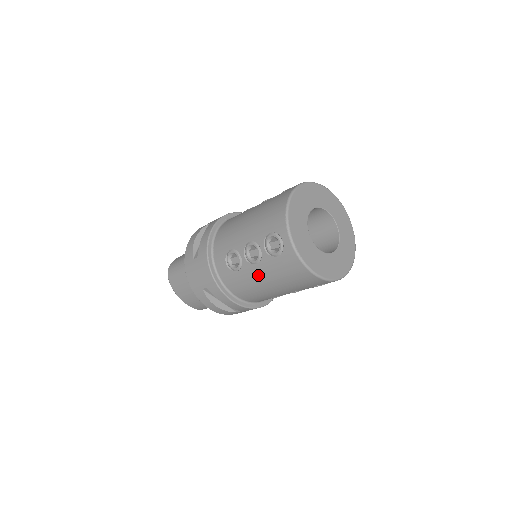
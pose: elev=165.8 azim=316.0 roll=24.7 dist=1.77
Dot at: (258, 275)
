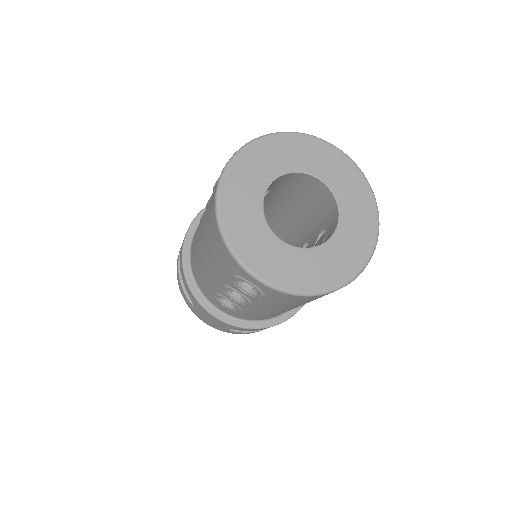
Dot at: (265, 310)
